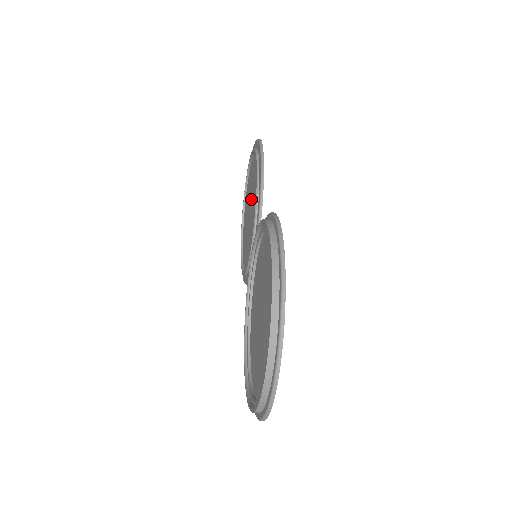
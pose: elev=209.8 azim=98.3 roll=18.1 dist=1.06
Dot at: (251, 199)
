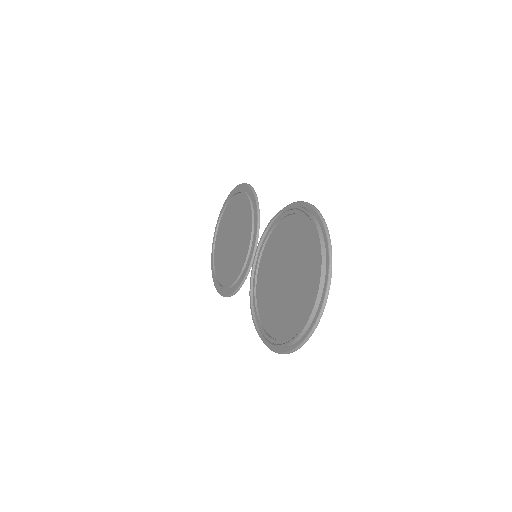
Dot at: (233, 229)
